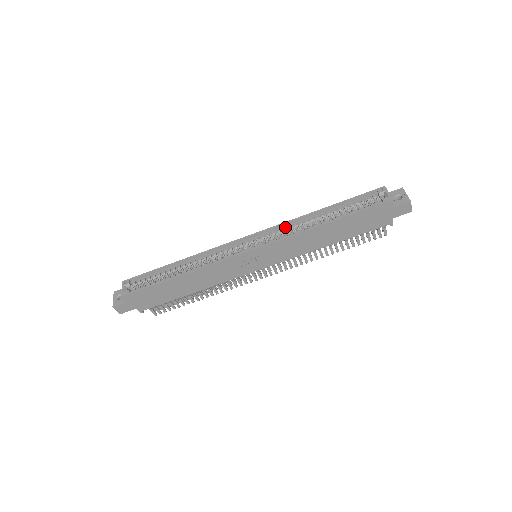
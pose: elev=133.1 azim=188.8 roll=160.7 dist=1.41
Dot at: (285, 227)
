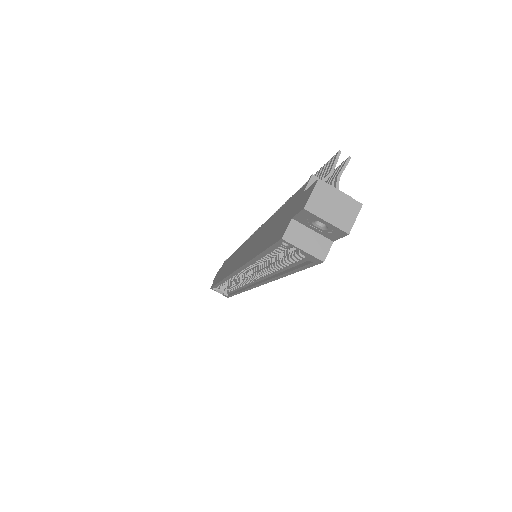
Dot at: (247, 267)
